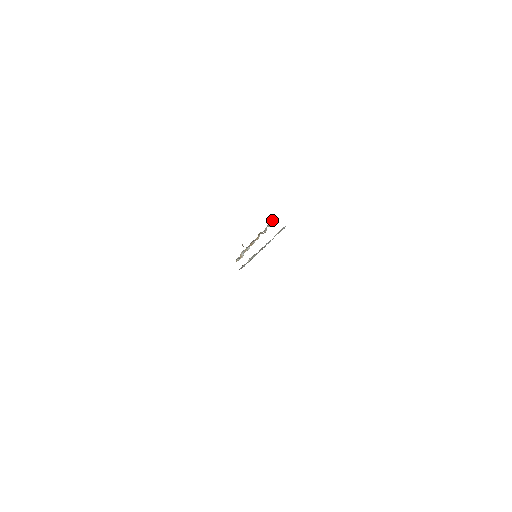
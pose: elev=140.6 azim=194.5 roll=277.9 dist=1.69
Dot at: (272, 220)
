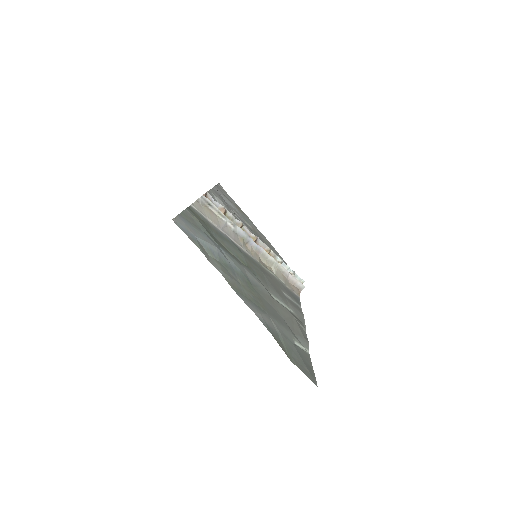
Dot at: occluded
